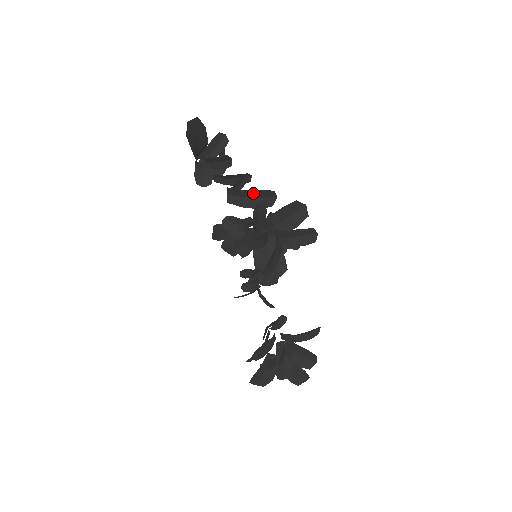
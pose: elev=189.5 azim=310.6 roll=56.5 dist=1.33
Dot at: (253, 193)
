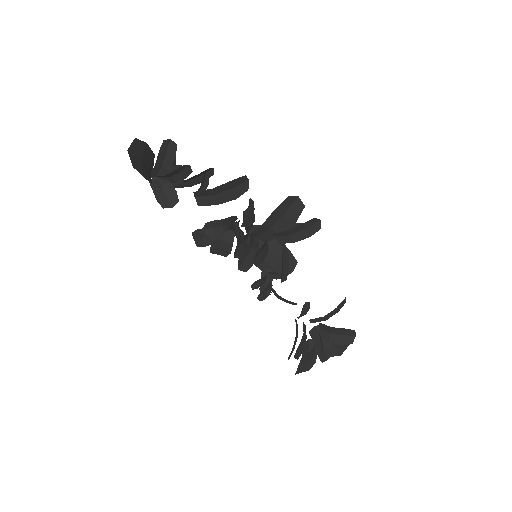
Dot at: (223, 187)
